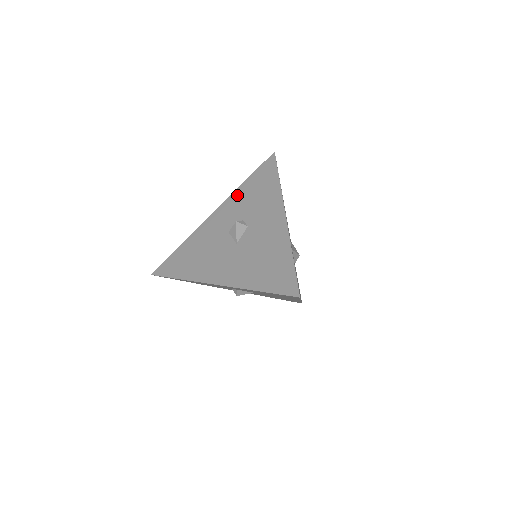
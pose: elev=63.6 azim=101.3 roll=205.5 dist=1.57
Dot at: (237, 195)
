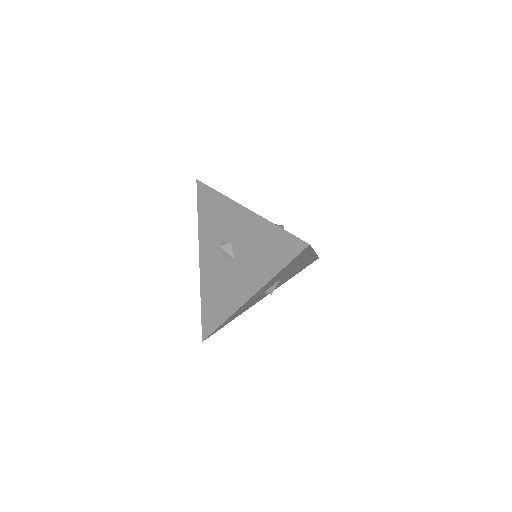
Dot at: (202, 231)
